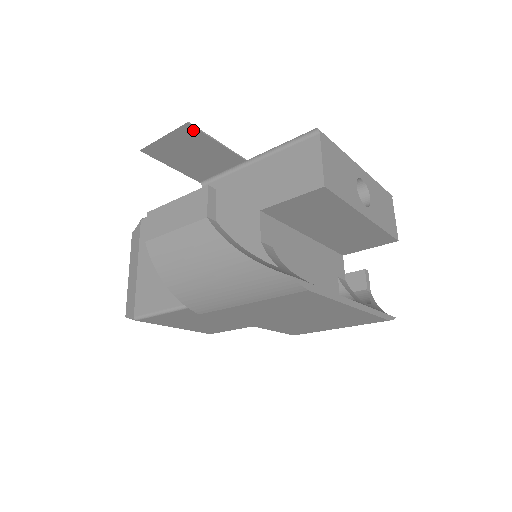
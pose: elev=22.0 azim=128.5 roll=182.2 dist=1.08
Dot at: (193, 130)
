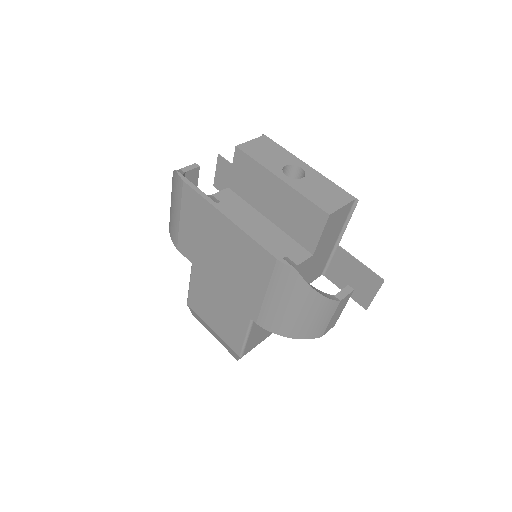
Dot at: (222, 160)
